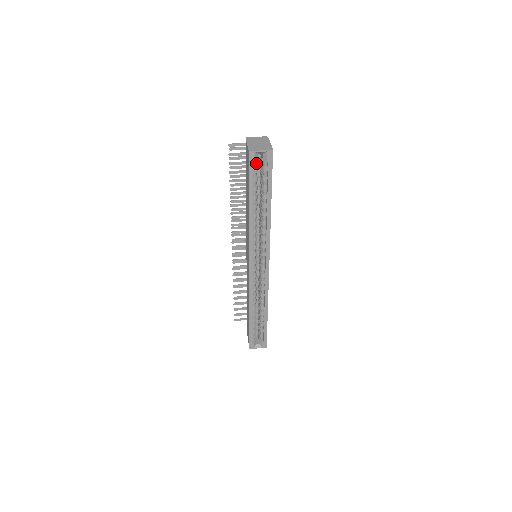
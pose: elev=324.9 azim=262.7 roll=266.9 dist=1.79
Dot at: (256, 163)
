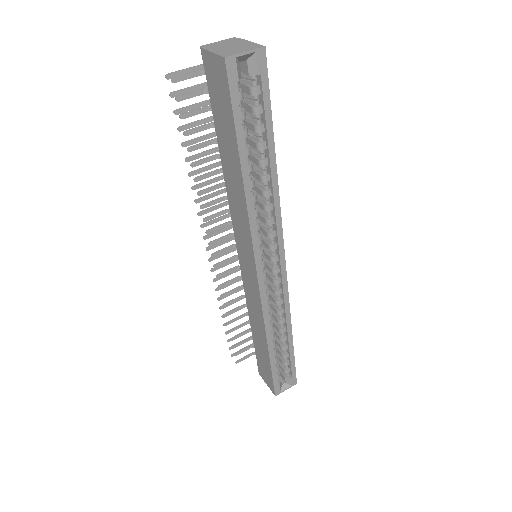
Dot at: (237, 84)
